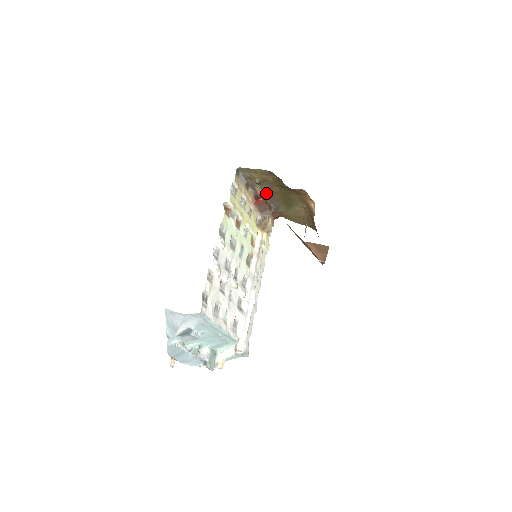
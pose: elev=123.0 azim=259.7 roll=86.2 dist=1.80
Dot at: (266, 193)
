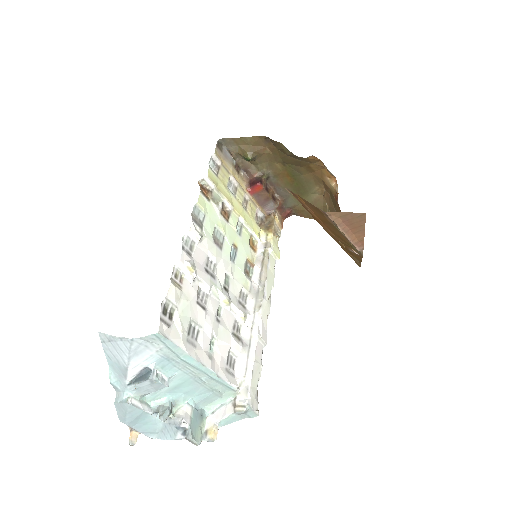
Dot at: (265, 176)
